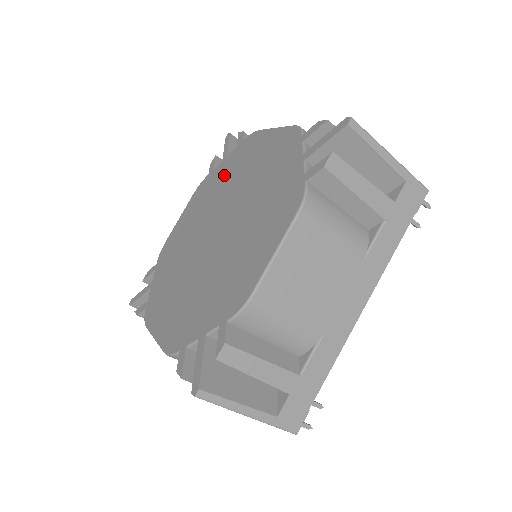
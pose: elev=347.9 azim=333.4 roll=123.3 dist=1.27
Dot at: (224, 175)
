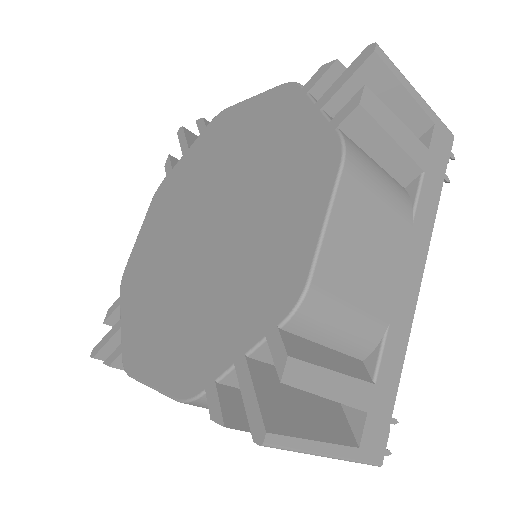
Dot at: (192, 168)
